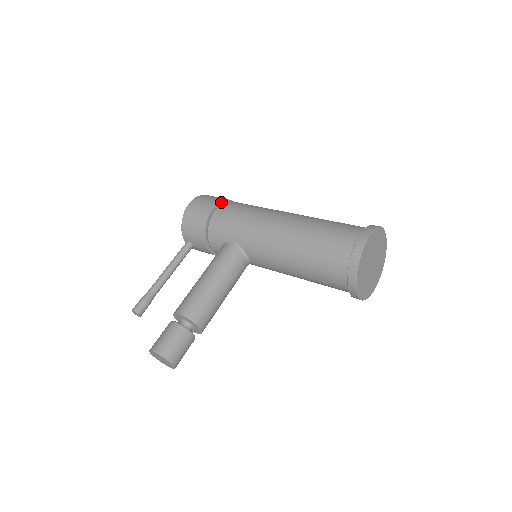
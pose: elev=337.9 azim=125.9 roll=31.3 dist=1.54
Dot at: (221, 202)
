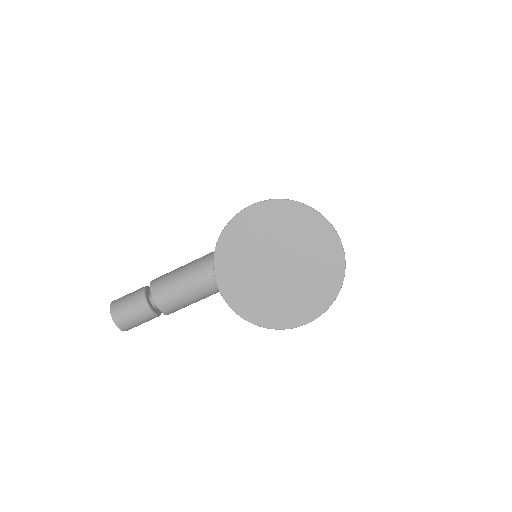
Dot at: occluded
